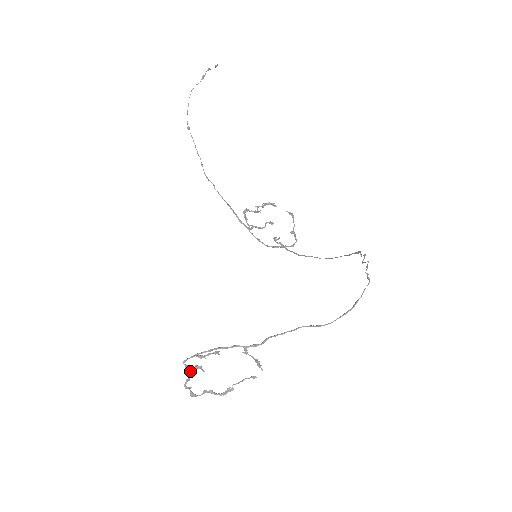
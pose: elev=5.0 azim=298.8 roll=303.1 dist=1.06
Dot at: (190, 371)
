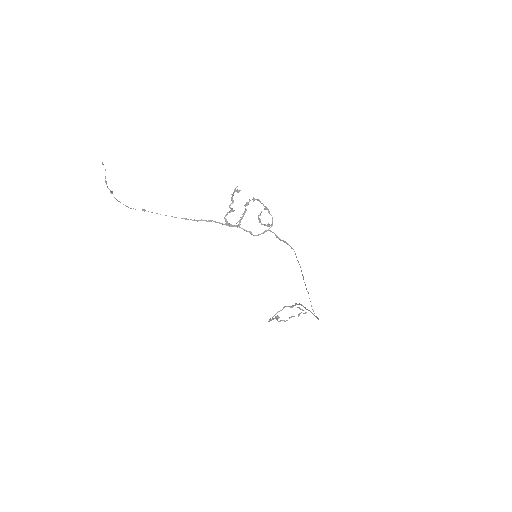
Dot at: occluded
